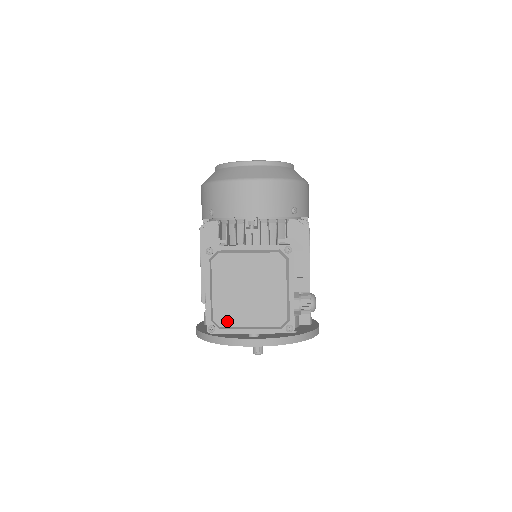
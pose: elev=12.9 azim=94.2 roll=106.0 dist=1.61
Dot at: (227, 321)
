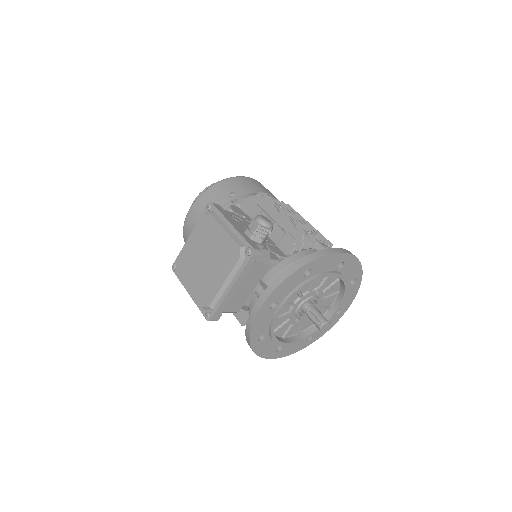
Dot at: (209, 297)
